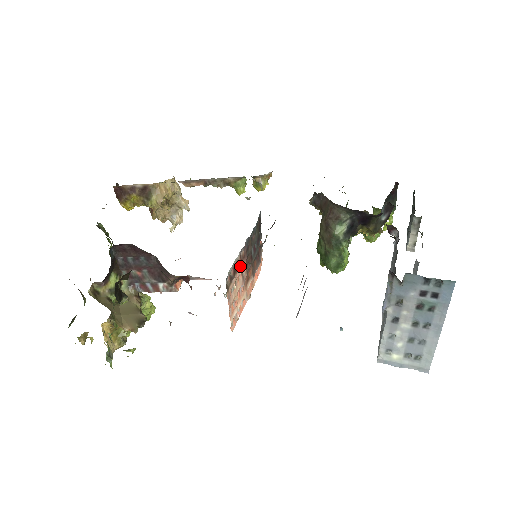
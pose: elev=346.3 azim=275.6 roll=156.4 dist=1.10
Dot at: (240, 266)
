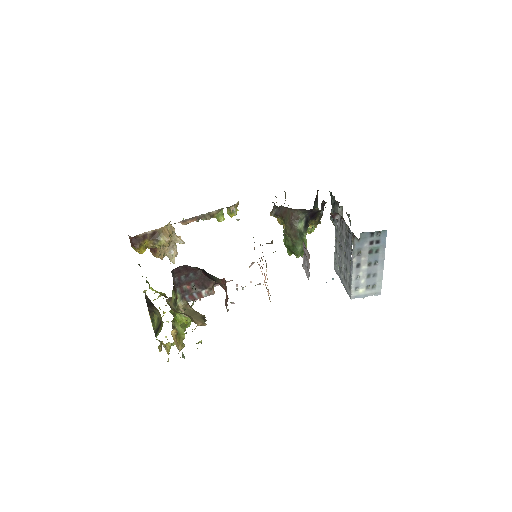
Dot at: occluded
